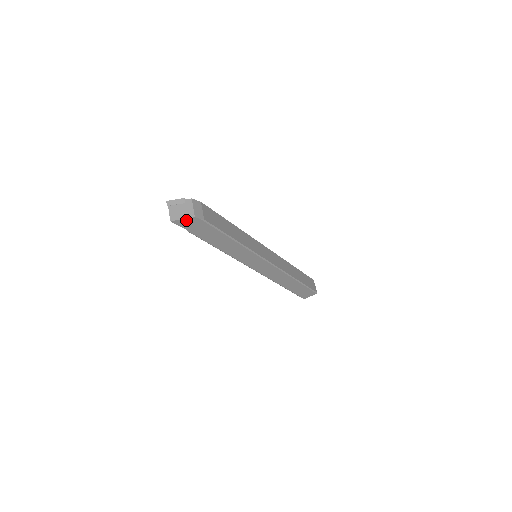
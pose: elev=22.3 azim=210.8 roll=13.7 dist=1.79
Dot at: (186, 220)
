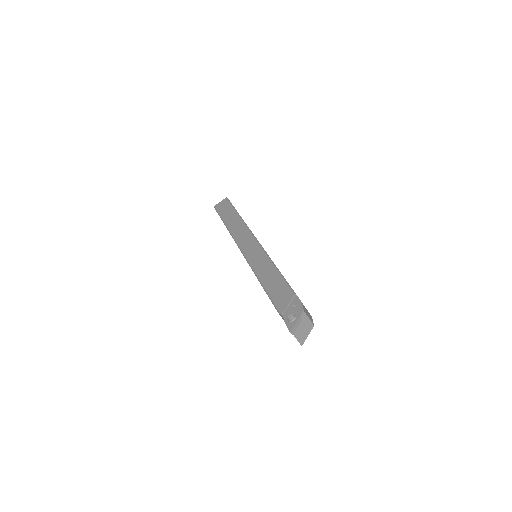
Dot at: (307, 332)
